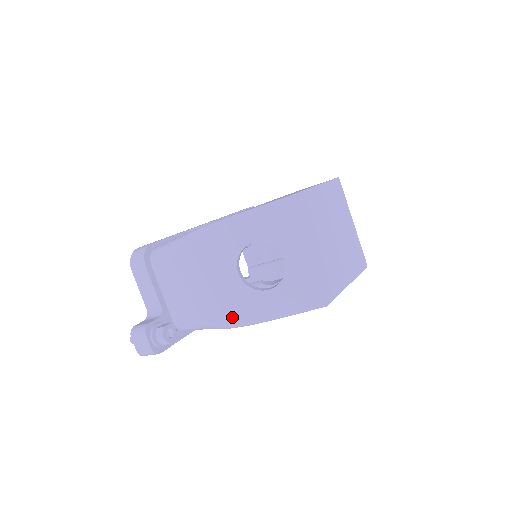
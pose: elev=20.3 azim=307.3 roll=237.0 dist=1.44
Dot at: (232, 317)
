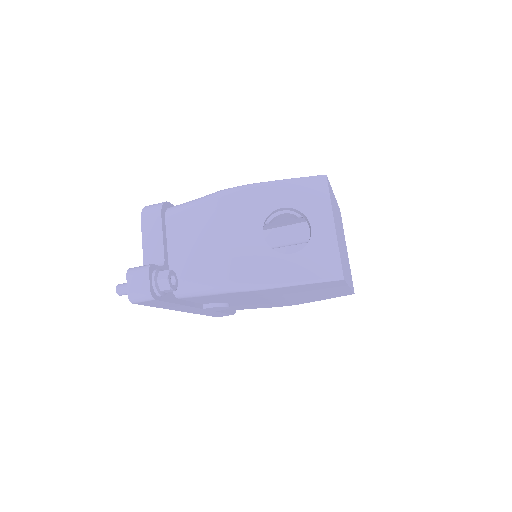
Dot at: (245, 276)
